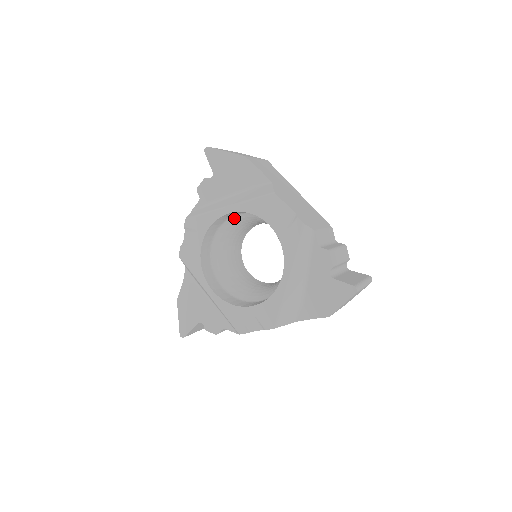
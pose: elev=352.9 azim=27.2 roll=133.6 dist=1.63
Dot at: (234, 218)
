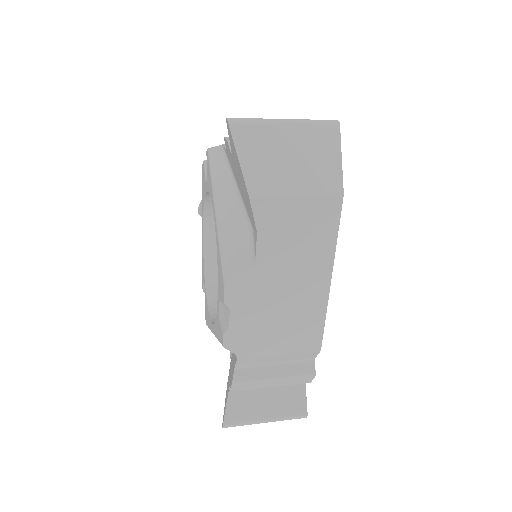
Dot at: occluded
